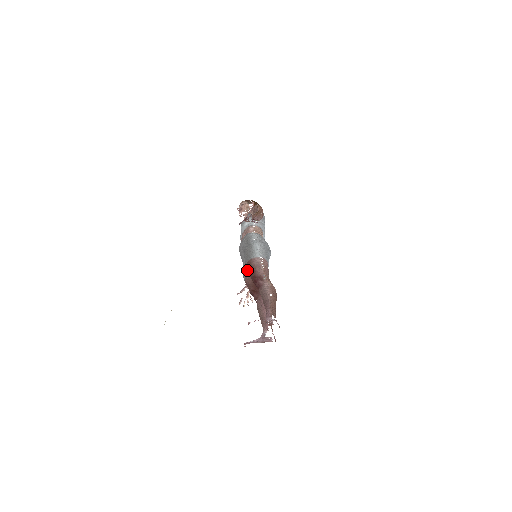
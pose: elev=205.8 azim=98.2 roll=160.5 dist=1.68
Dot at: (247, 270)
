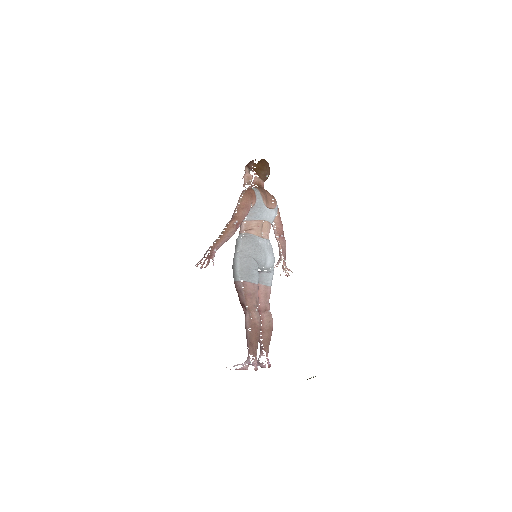
Dot at: occluded
